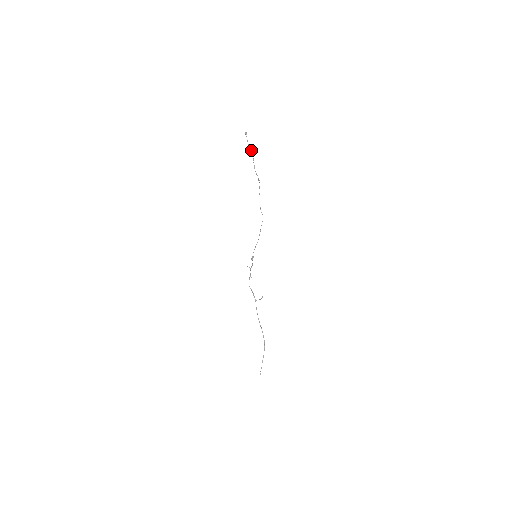
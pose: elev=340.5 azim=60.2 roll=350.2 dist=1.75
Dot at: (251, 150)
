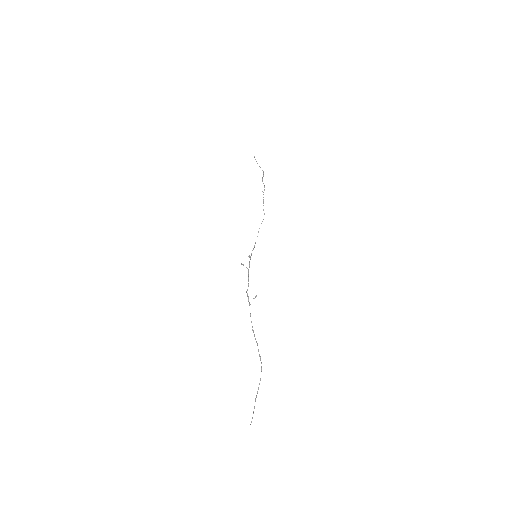
Dot at: (262, 170)
